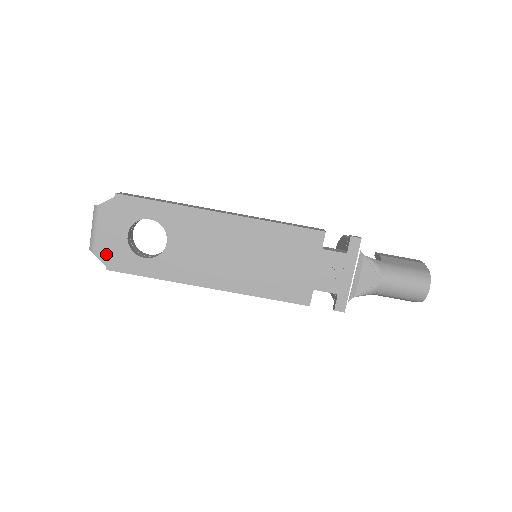
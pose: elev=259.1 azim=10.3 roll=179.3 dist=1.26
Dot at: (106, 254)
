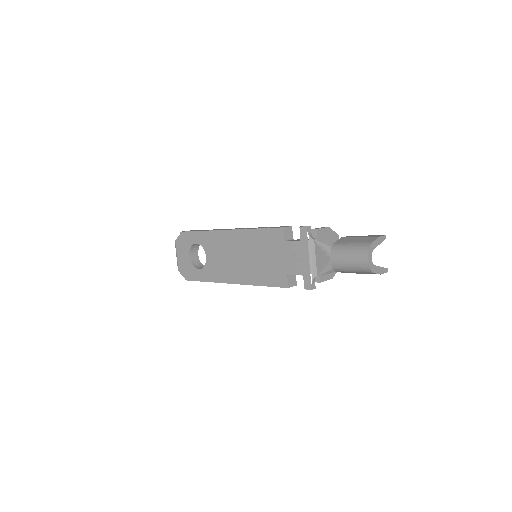
Dot at: (183, 270)
